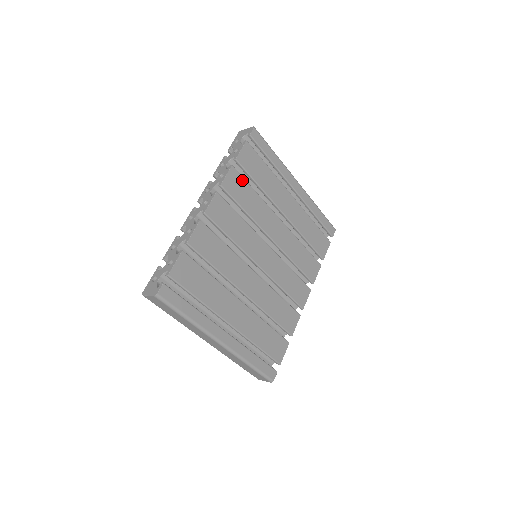
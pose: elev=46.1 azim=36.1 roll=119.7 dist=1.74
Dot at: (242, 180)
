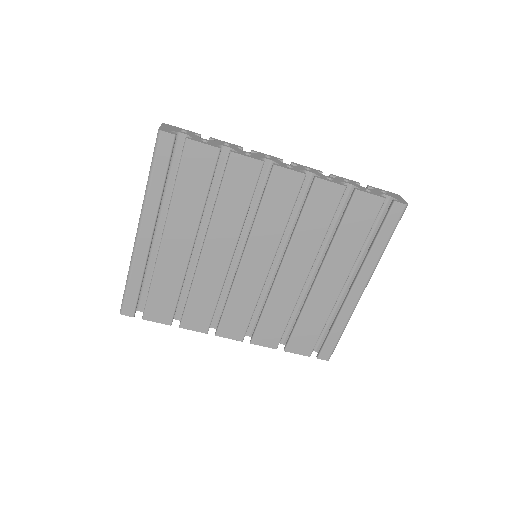
Dot at: (334, 206)
